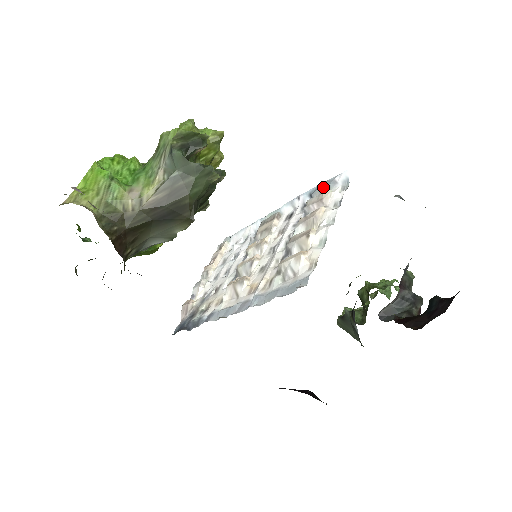
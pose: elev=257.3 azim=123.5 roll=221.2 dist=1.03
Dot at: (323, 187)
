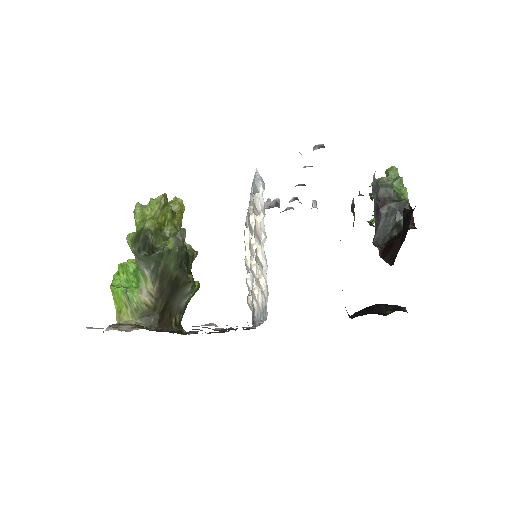
Dot at: (253, 187)
